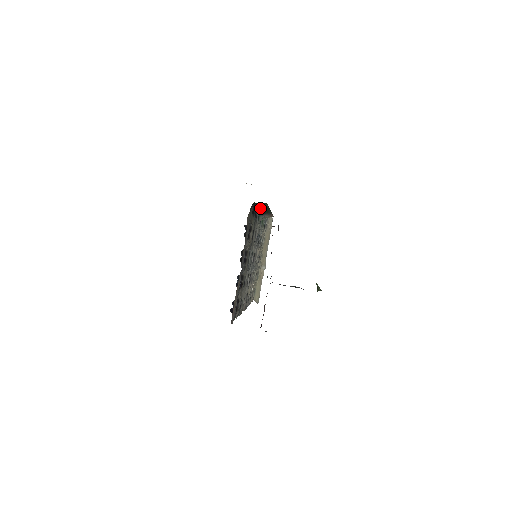
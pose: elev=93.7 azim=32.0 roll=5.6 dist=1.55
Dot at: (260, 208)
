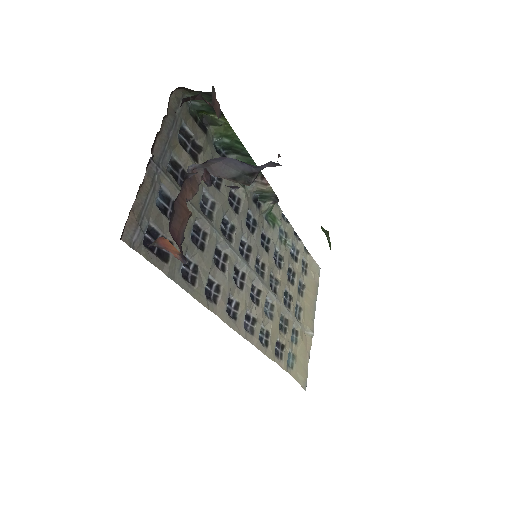
Dot at: (227, 143)
